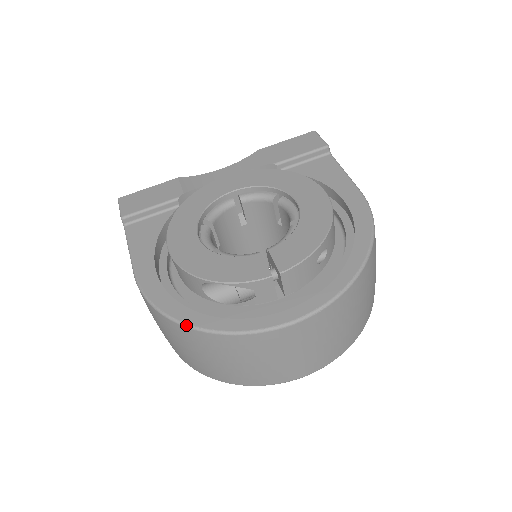
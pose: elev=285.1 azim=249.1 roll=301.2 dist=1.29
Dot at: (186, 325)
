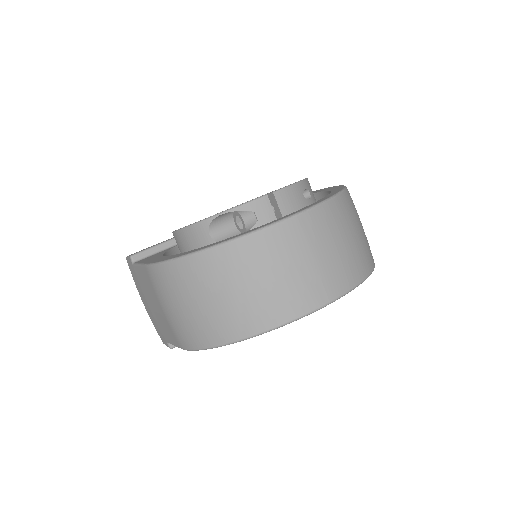
Dot at: (199, 251)
